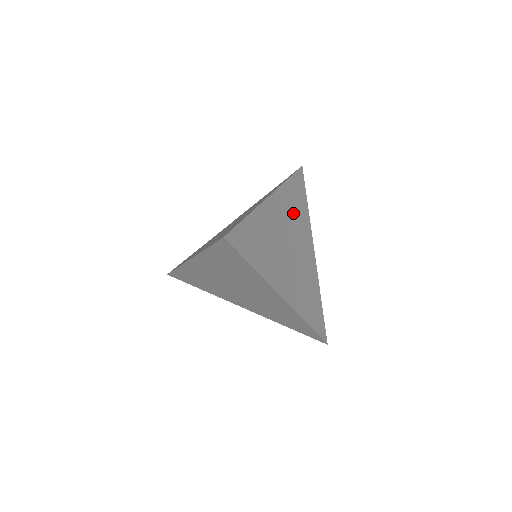
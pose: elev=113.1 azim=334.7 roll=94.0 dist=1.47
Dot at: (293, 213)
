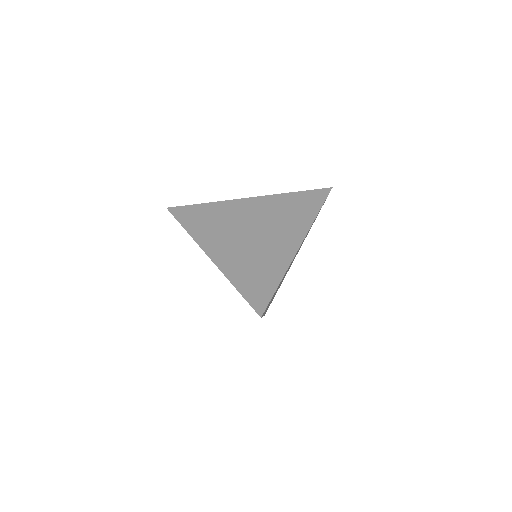
Dot at: occluded
